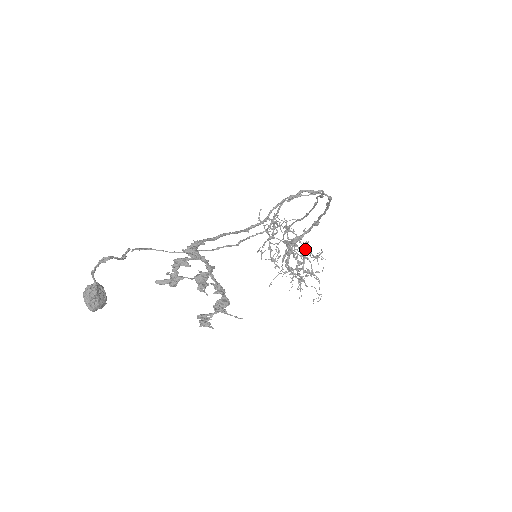
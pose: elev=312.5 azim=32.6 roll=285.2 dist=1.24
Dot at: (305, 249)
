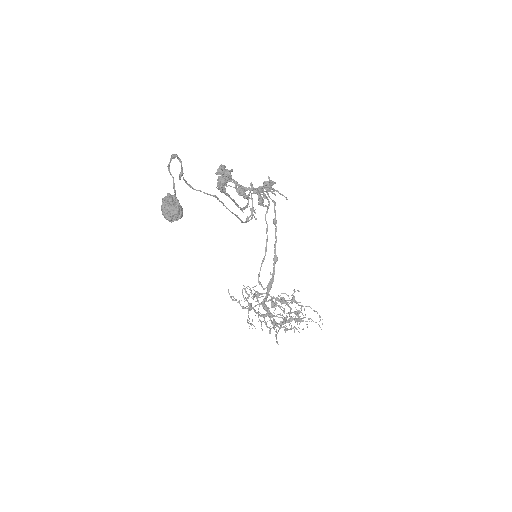
Dot at: (281, 293)
